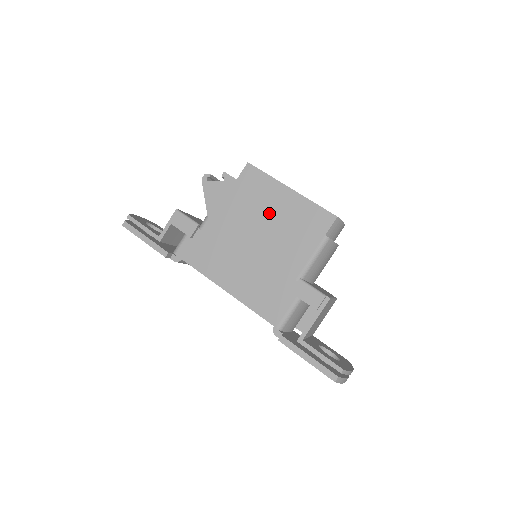
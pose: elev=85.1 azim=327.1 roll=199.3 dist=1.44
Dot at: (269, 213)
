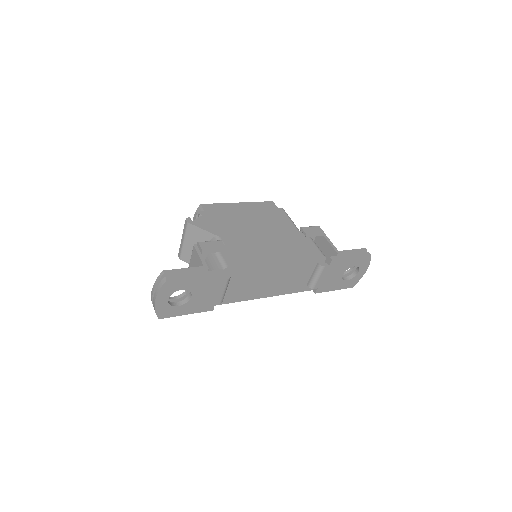
Dot at: (246, 214)
